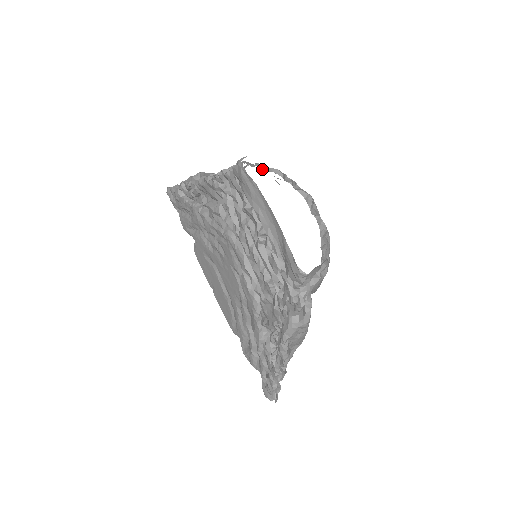
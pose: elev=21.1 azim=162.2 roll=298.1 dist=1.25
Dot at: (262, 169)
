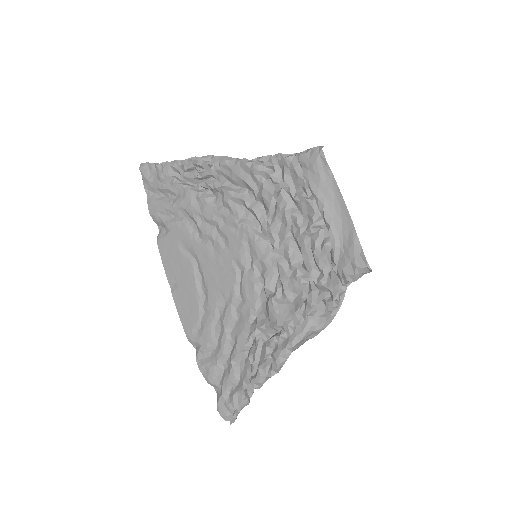
Dot at: occluded
